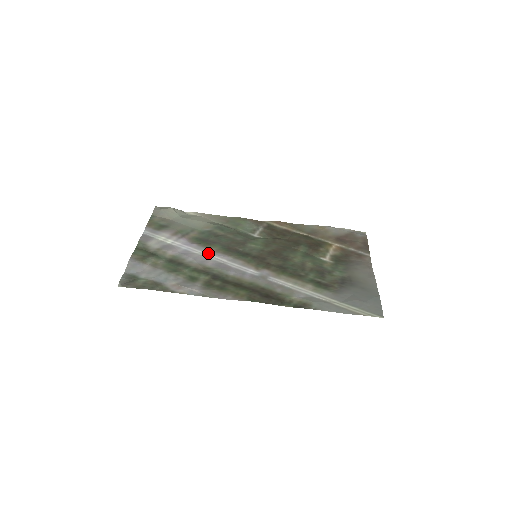
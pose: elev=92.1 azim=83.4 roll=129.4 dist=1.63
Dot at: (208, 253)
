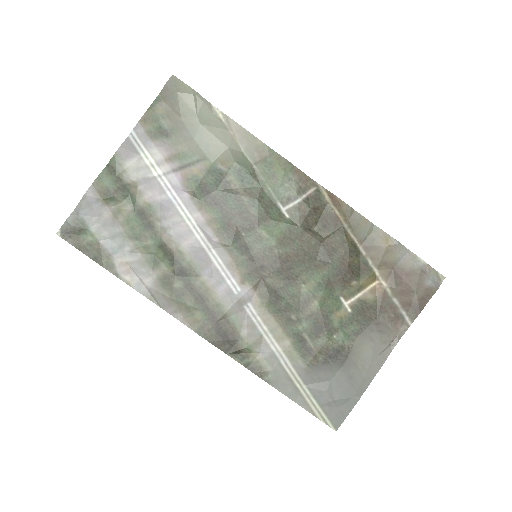
Dot at: (196, 221)
